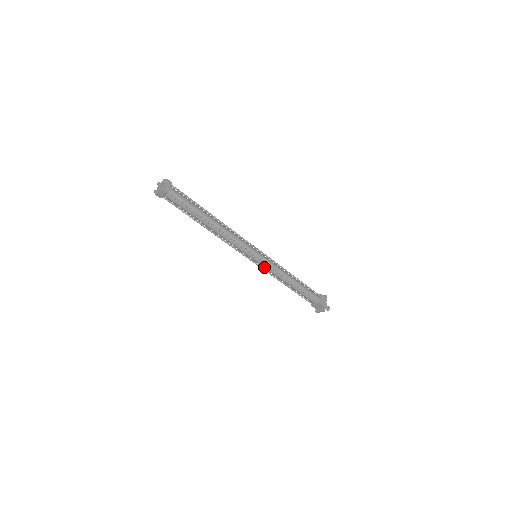
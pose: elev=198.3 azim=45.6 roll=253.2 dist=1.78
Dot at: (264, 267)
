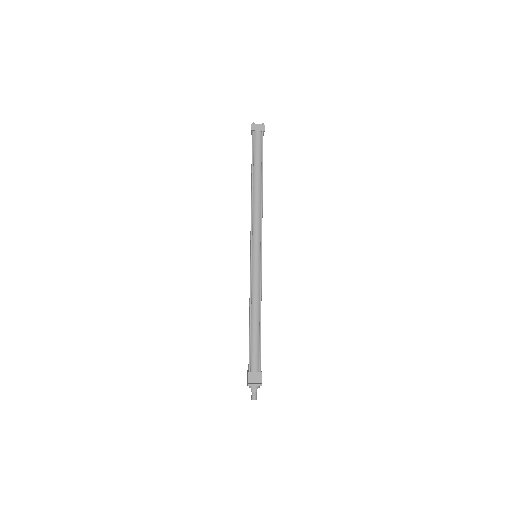
Dot at: (255, 271)
